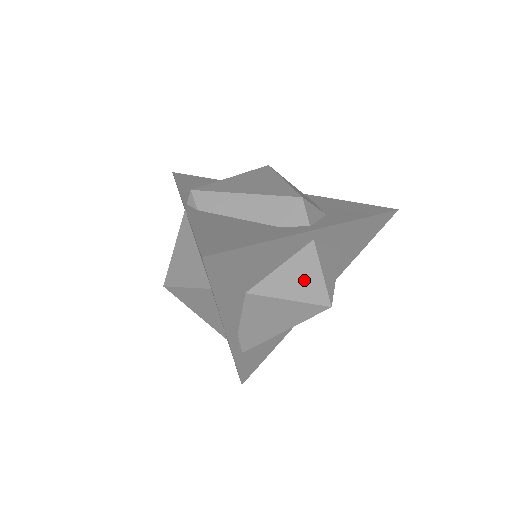
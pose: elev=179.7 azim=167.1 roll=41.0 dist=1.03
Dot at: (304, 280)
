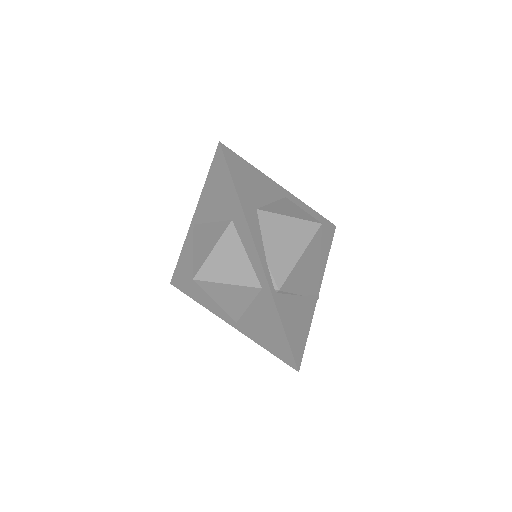
Dot at: (293, 210)
